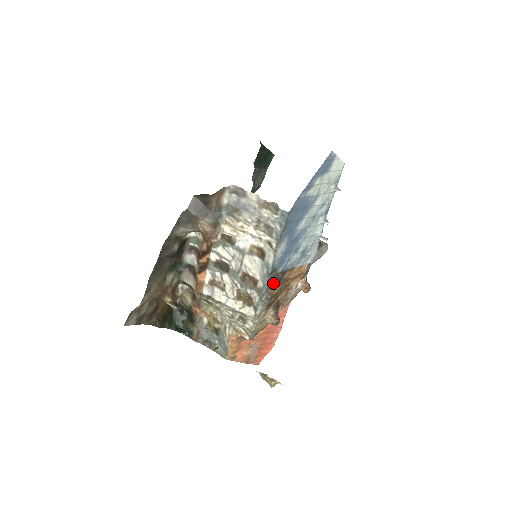
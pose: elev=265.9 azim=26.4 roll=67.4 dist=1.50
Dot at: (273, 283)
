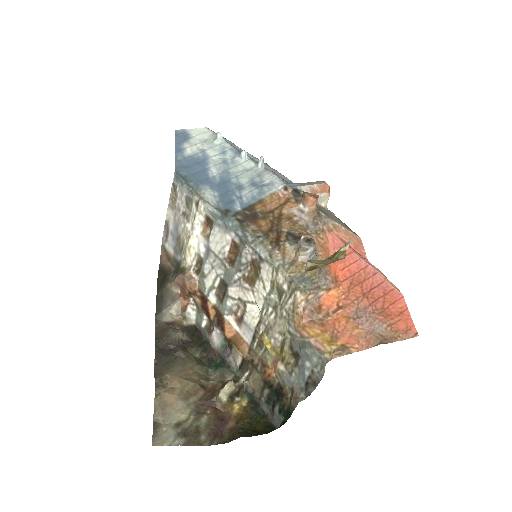
Dot at: (246, 222)
